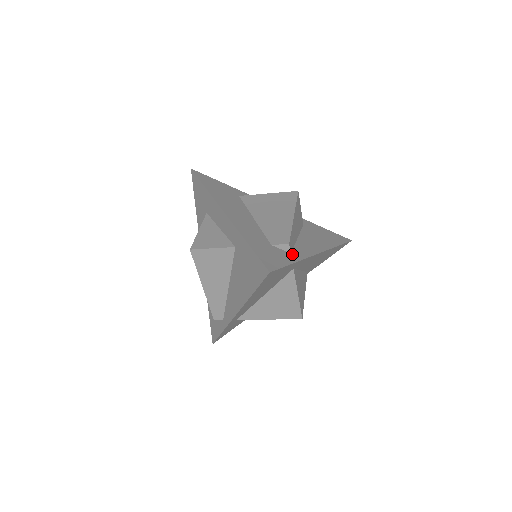
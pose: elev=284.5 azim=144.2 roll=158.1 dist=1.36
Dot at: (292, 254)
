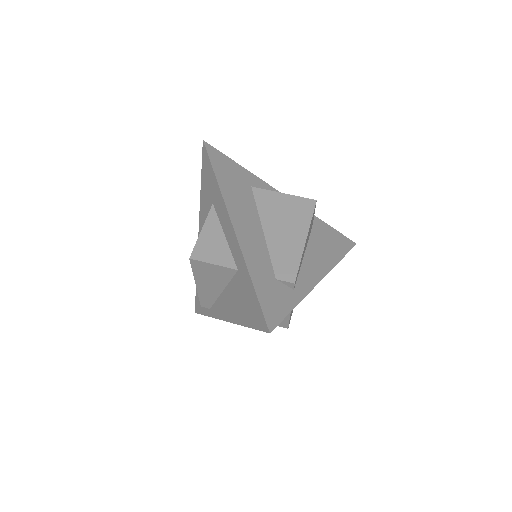
Dot at: (295, 291)
